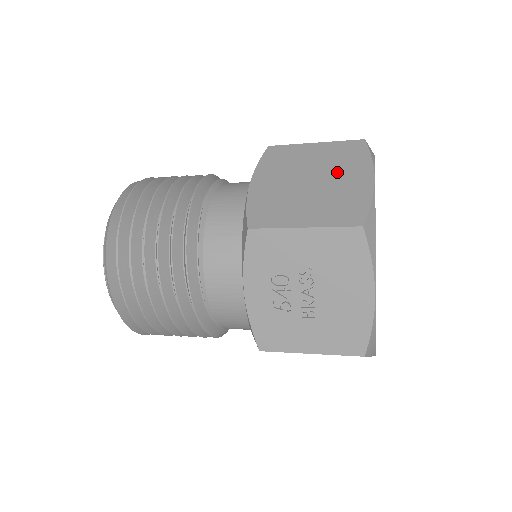
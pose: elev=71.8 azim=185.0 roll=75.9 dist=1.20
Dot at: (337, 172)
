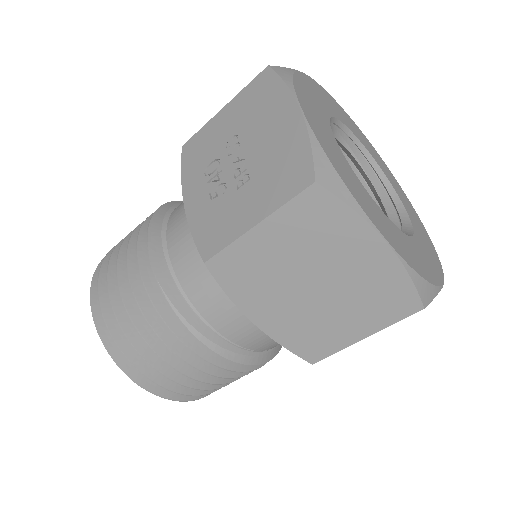
Dot at: occluded
